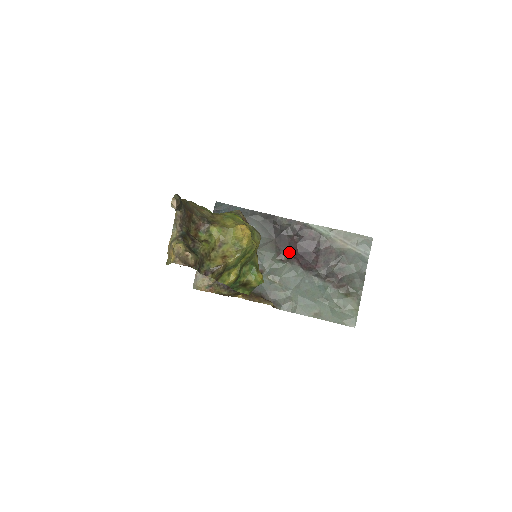
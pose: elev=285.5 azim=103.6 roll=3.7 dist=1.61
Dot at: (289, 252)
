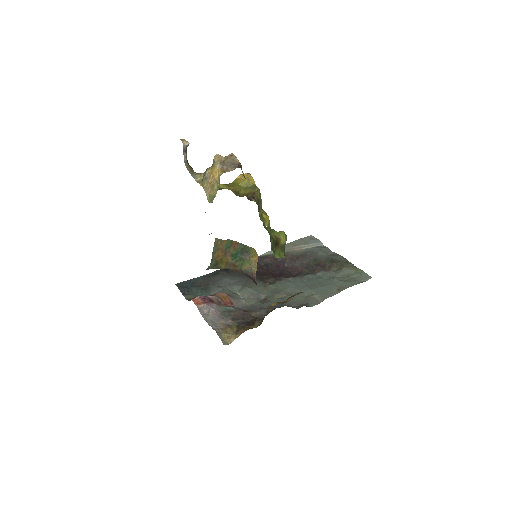
Dot at: (270, 276)
